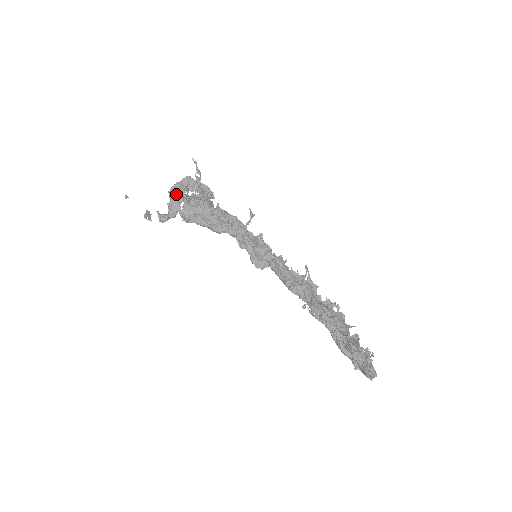
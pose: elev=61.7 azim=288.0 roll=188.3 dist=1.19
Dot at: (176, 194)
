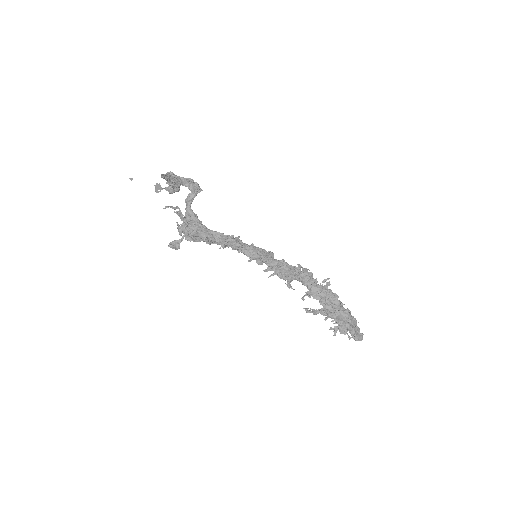
Dot at: (170, 245)
